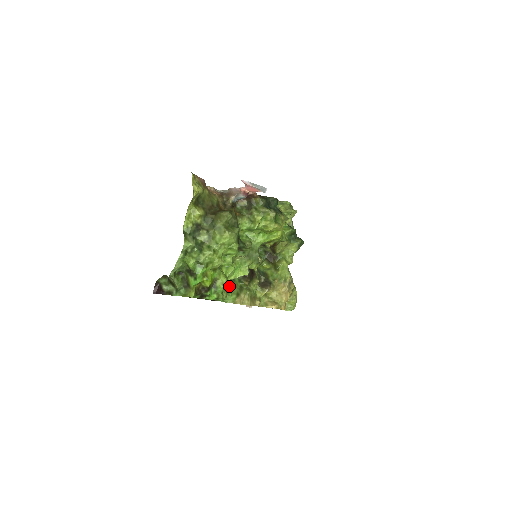
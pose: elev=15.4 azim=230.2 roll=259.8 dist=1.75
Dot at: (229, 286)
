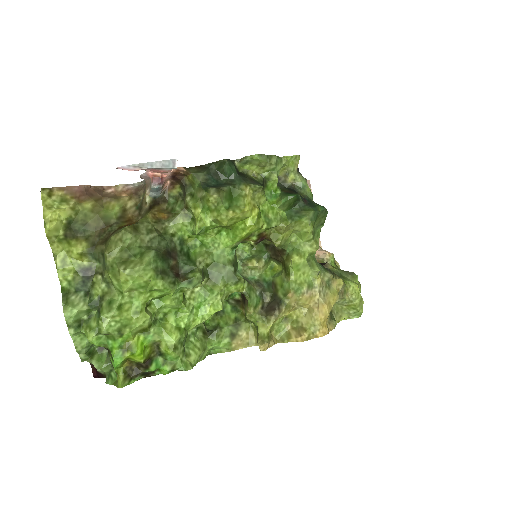
Dot at: (213, 327)
